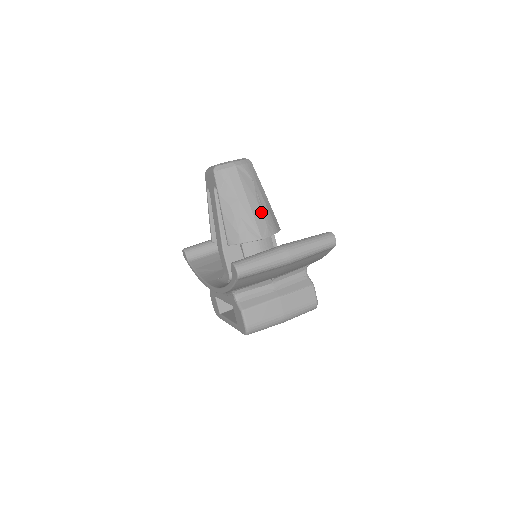
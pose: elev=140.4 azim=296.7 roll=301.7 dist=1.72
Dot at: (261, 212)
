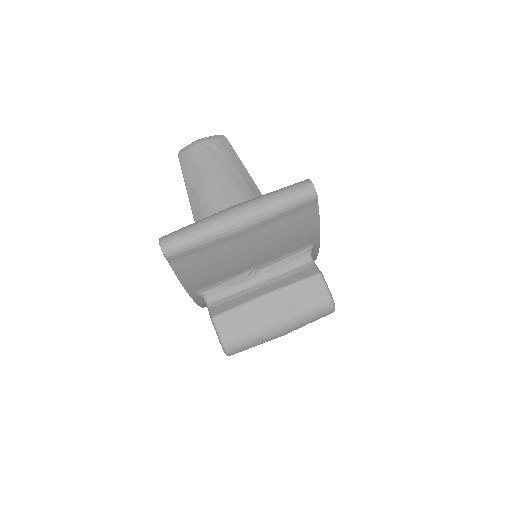
Dot at: (235, 188)
